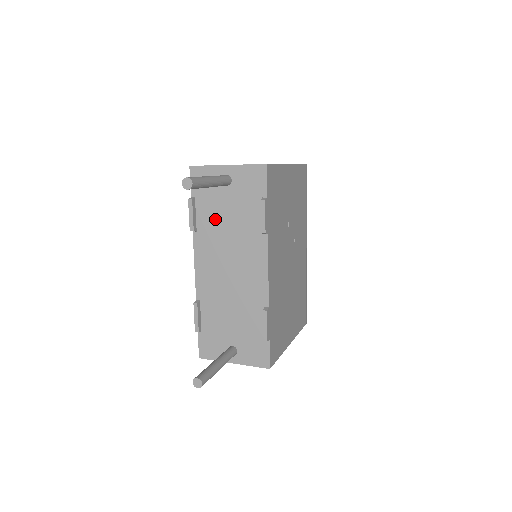
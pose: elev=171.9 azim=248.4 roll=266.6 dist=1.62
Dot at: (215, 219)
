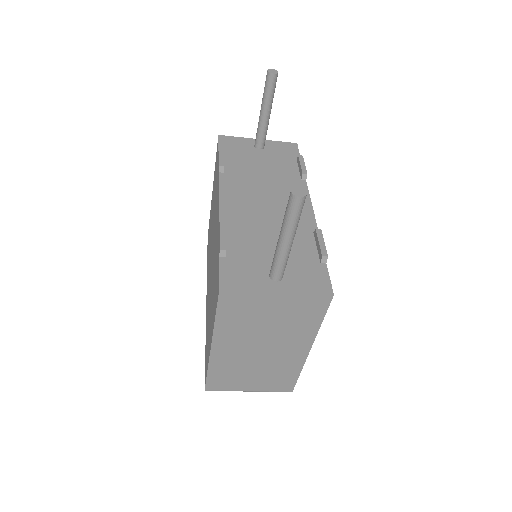
Dot at: (247, 167)
